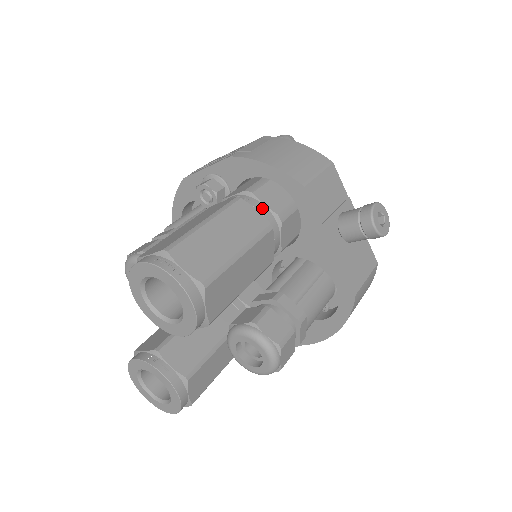
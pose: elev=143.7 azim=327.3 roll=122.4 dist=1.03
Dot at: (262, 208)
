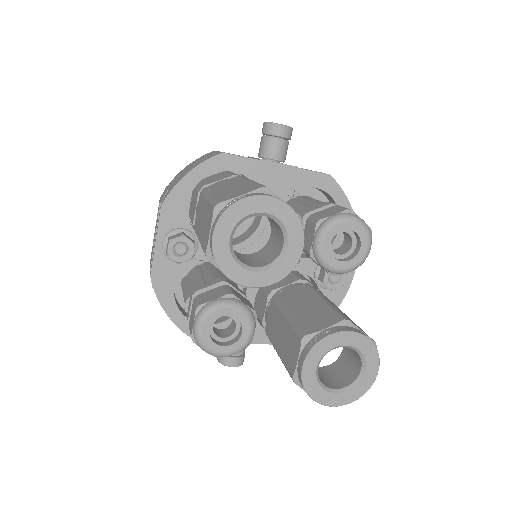
Dot at: (221, 181)
